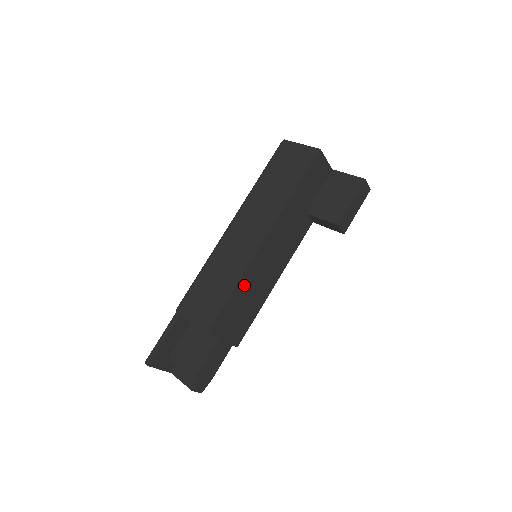
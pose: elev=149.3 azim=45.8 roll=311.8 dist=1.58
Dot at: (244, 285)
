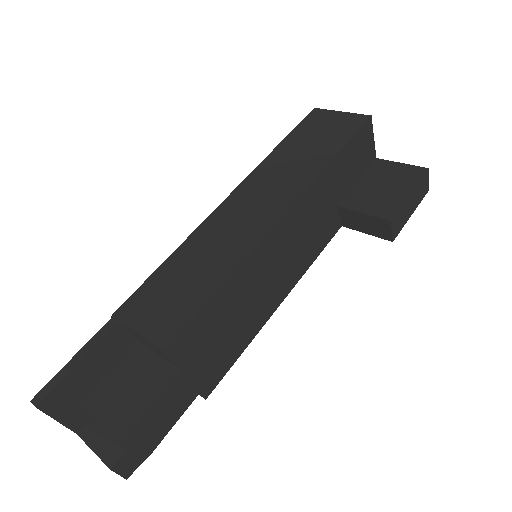
Dot at: (240, 284)
